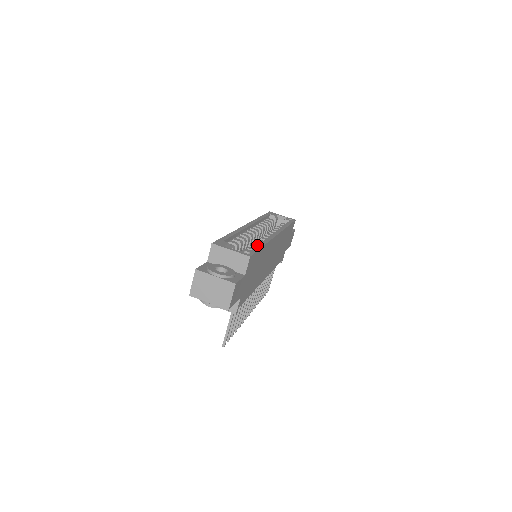
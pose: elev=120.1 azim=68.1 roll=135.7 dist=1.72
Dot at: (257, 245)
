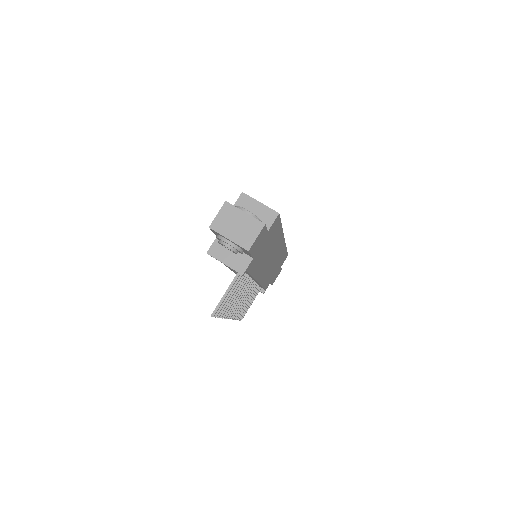
Dot at: occluded
